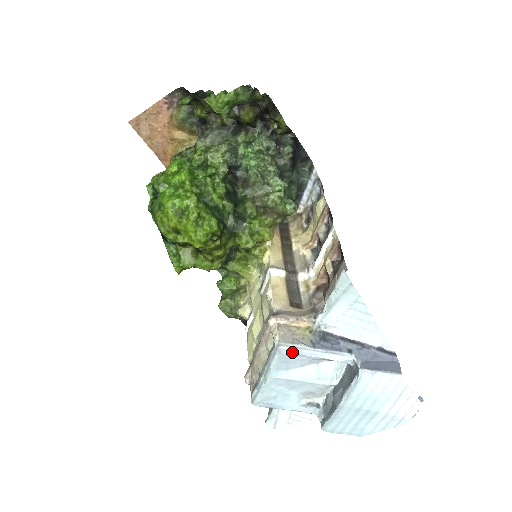
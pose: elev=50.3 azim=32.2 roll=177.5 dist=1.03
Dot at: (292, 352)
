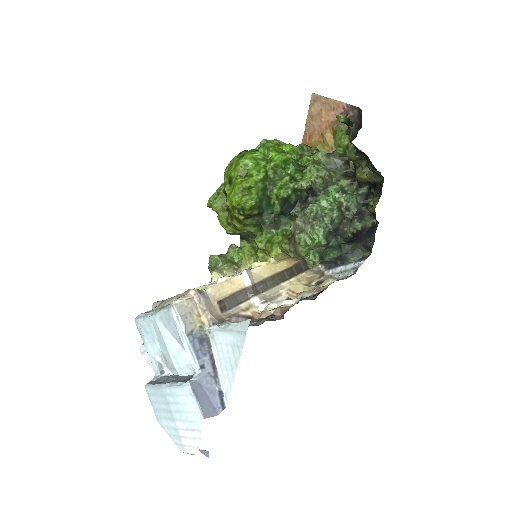
Dot at: (174, 320)
